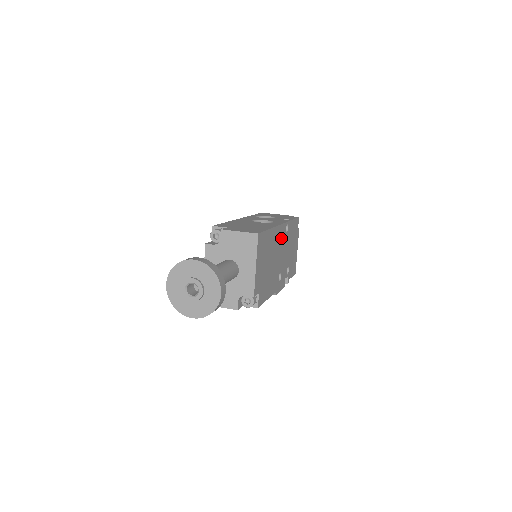
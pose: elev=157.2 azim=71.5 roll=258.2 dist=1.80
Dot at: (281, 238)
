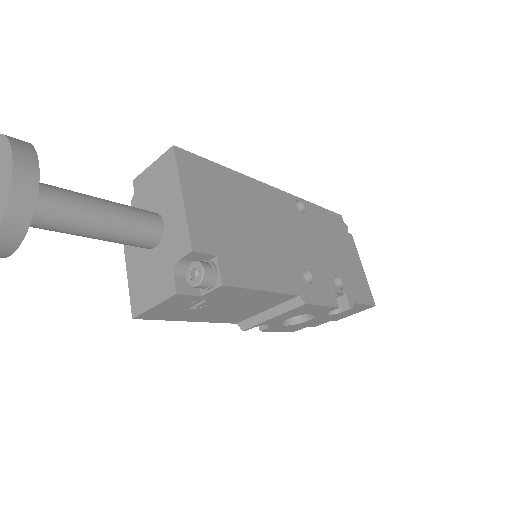
Dot at: (283, 210)
